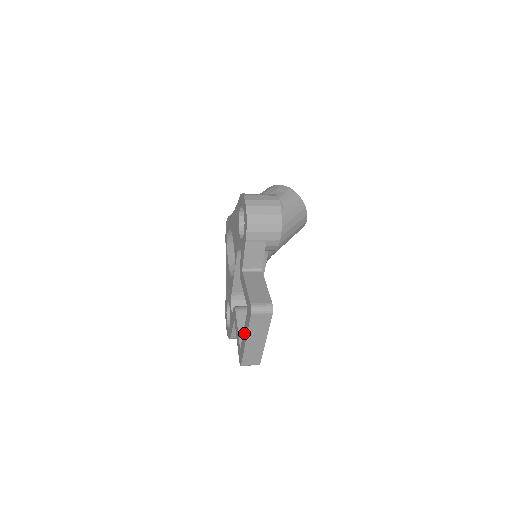
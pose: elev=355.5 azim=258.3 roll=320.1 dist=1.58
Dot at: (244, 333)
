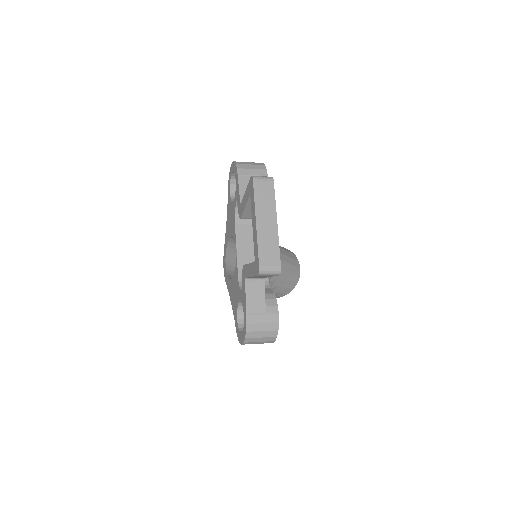
Dot at: (253, 224)
